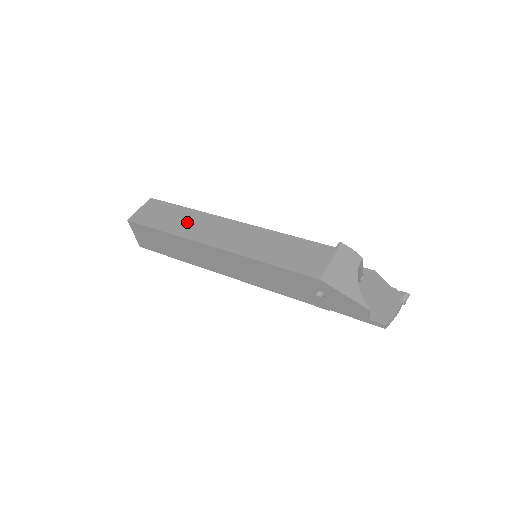
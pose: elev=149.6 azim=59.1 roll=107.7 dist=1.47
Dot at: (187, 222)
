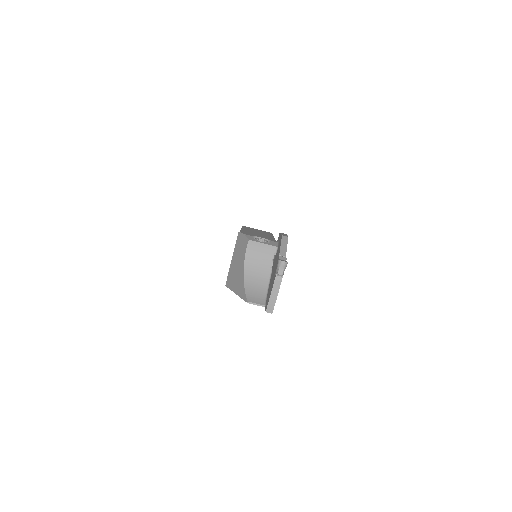
Dot at: occluded
